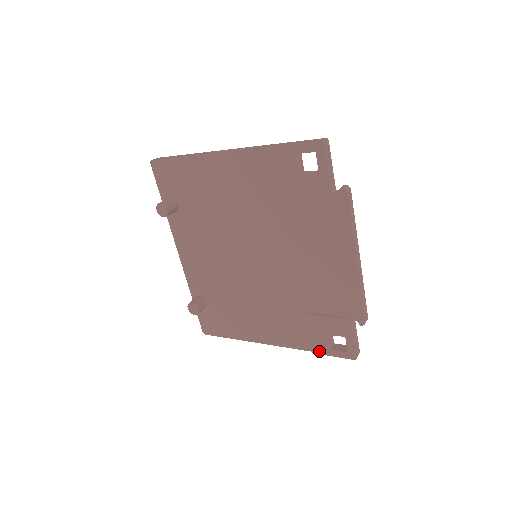
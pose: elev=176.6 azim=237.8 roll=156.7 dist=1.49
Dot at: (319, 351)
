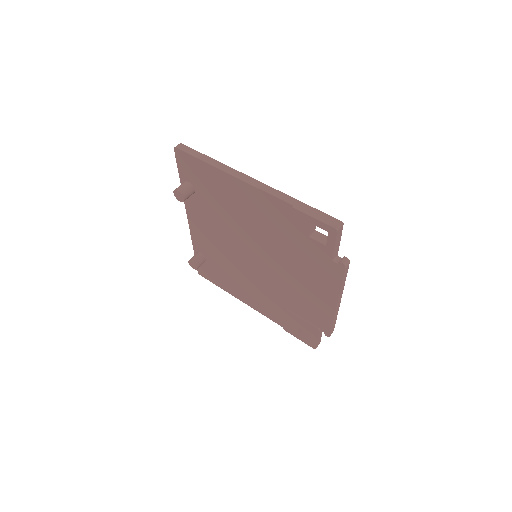
Dot at: (289, 331)
